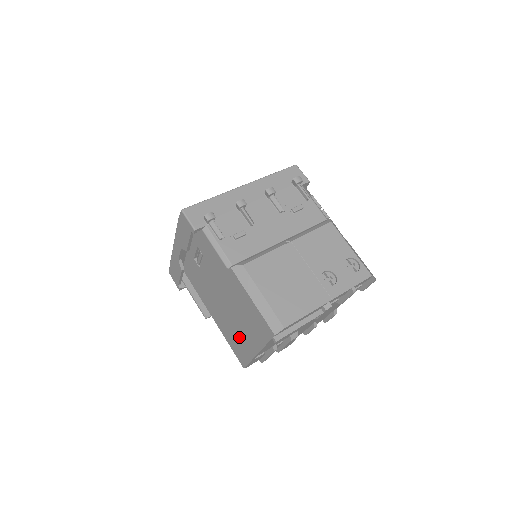
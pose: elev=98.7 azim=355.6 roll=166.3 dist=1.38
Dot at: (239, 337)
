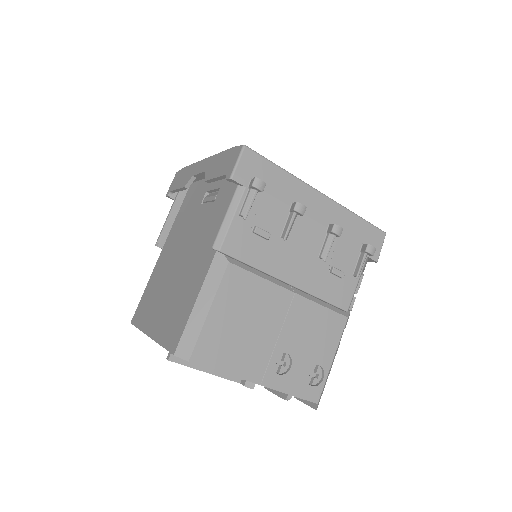
Dot at: (155, 300)
